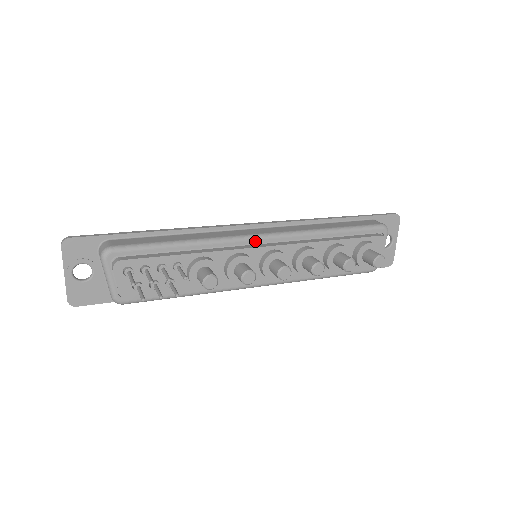
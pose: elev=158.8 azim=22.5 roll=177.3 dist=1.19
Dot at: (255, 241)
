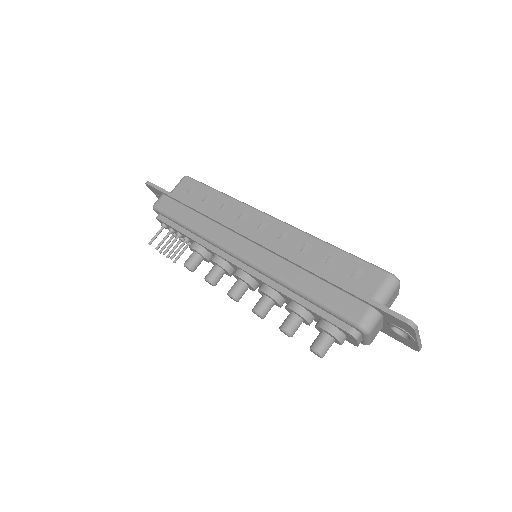
Dot at: (231, 255)
